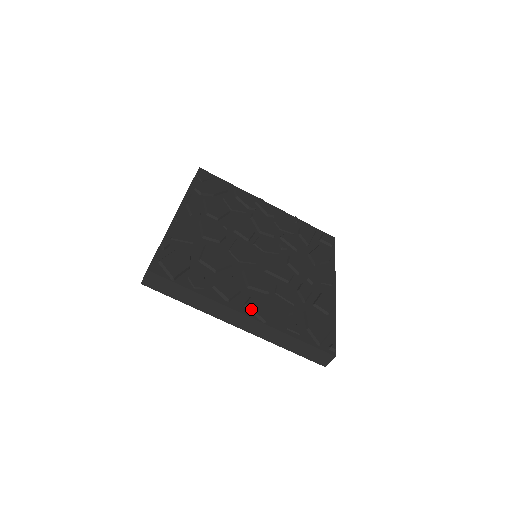
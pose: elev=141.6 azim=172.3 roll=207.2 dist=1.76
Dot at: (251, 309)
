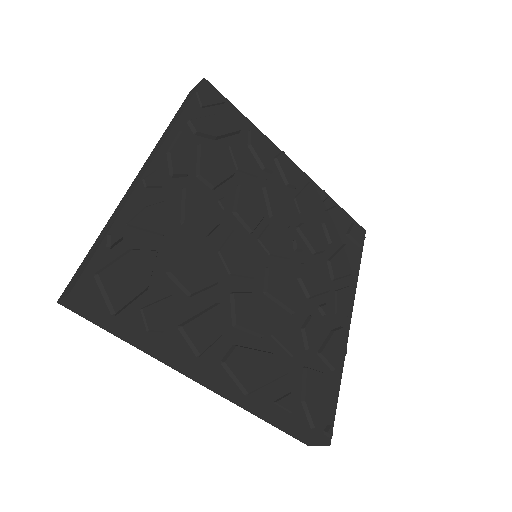
Dot at: (231, 371)
